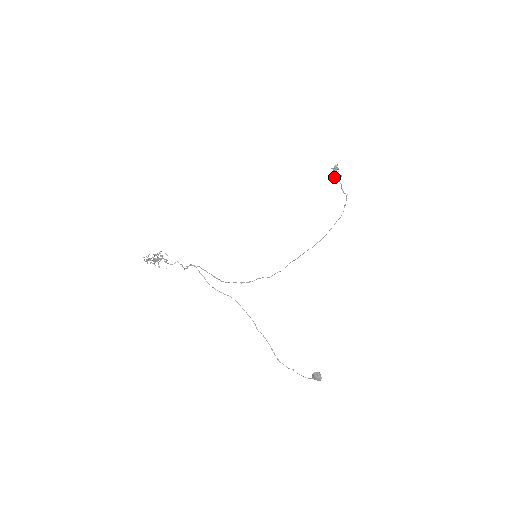
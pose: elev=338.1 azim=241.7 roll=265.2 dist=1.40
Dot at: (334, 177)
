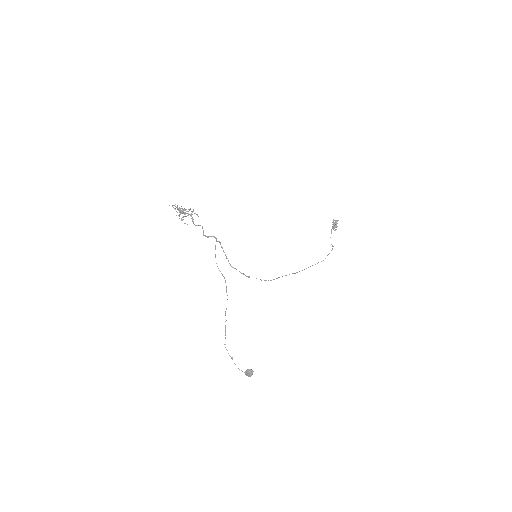
Dot at: (333, 228)
